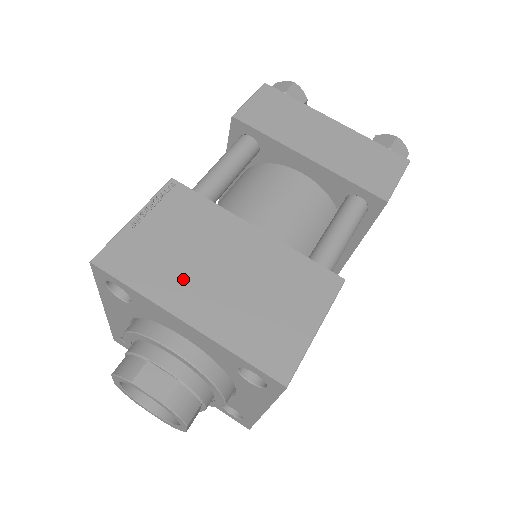
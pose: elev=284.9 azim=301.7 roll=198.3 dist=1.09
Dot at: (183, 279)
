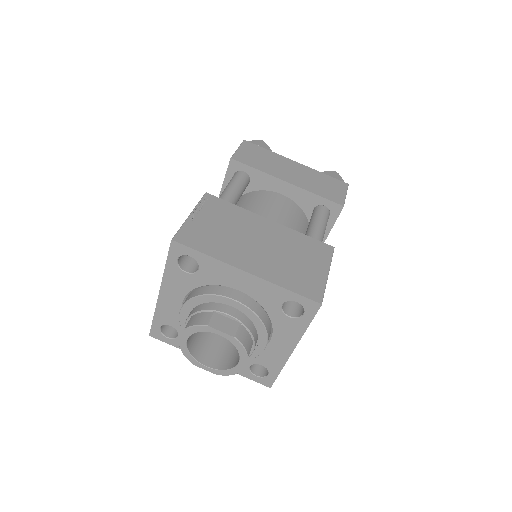
Dot at: (236, 248)
